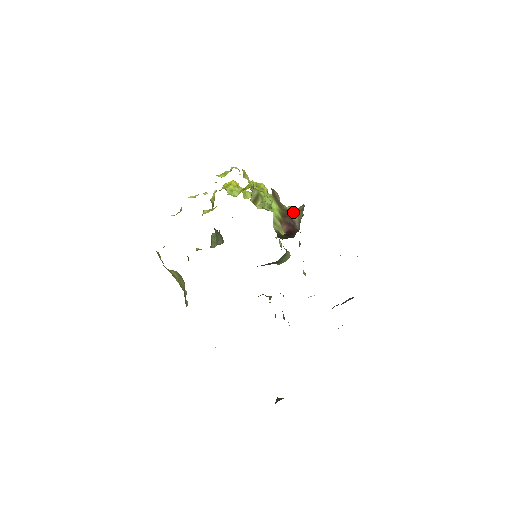
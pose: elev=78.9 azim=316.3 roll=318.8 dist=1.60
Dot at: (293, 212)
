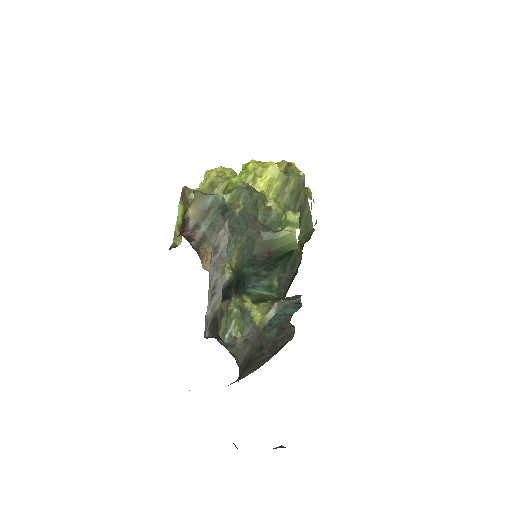
Dot at: (188, 208)
